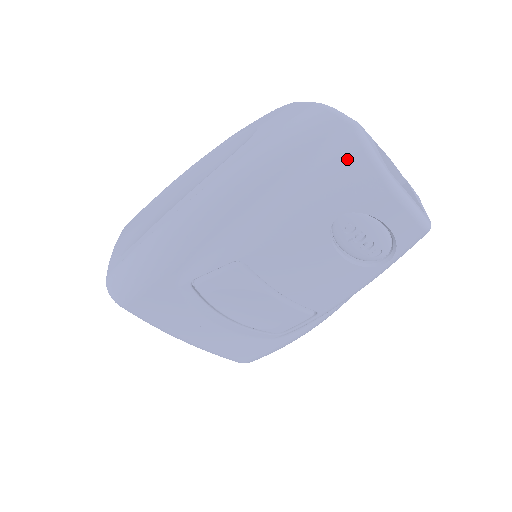
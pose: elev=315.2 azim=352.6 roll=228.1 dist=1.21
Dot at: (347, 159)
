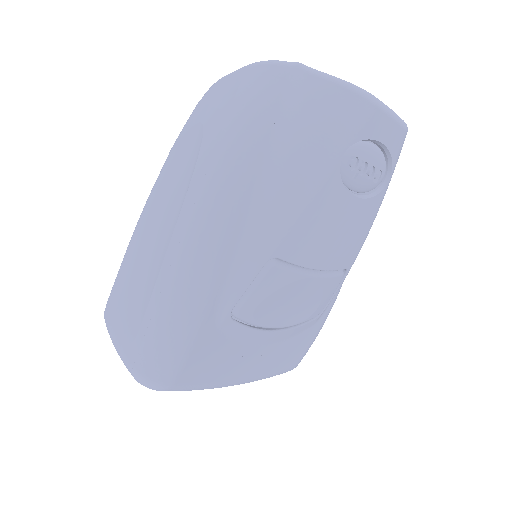
Dot at: (318, 98)
